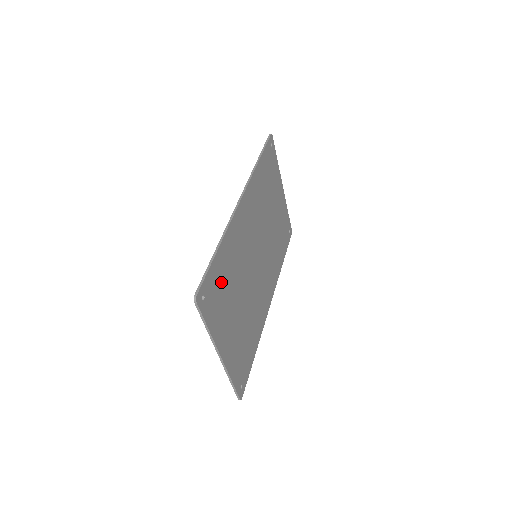
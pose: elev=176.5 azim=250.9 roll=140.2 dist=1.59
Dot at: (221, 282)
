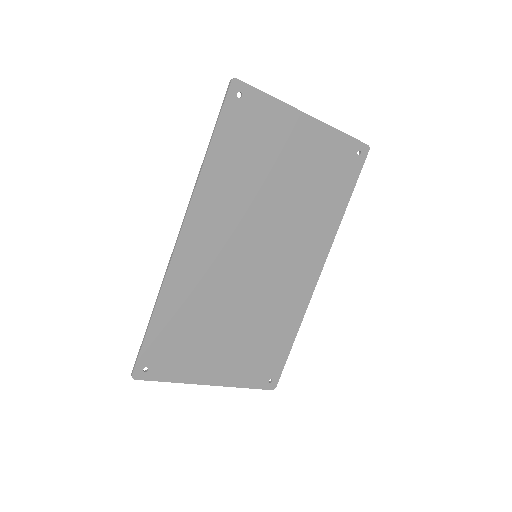
Dot at: (175, 337)
